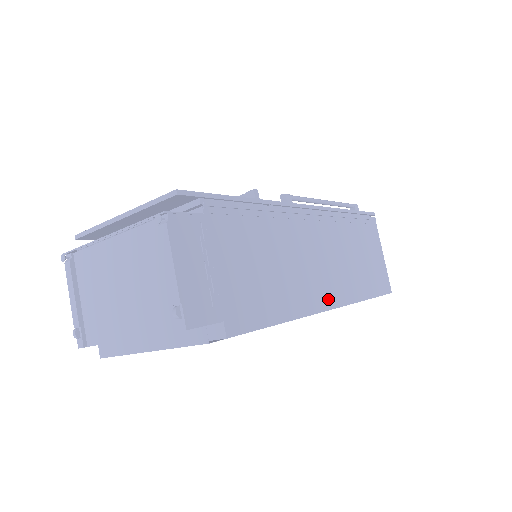
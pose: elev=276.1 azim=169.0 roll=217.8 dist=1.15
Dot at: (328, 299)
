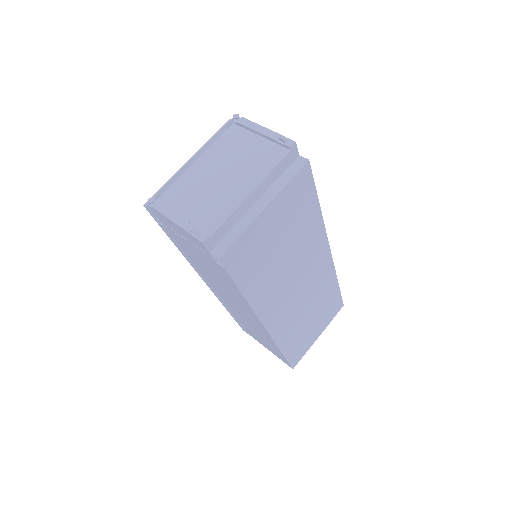
Dot at: occluded
